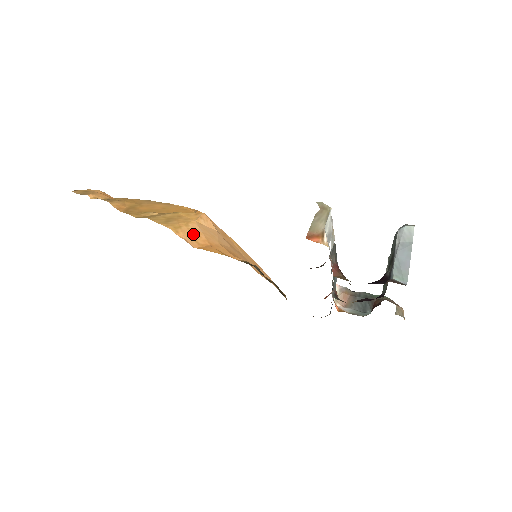
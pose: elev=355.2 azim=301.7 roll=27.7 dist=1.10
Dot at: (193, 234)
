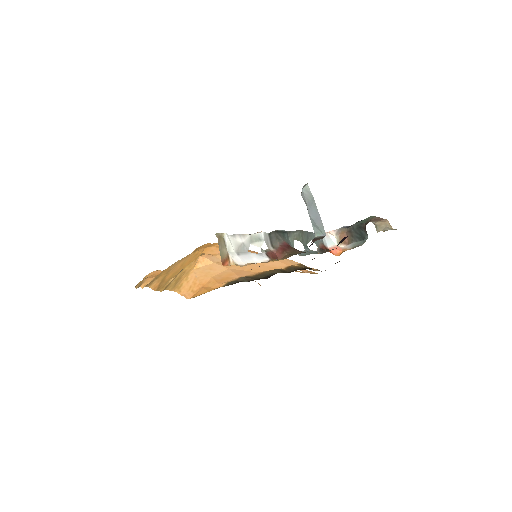
Dot at: (190, 285)
